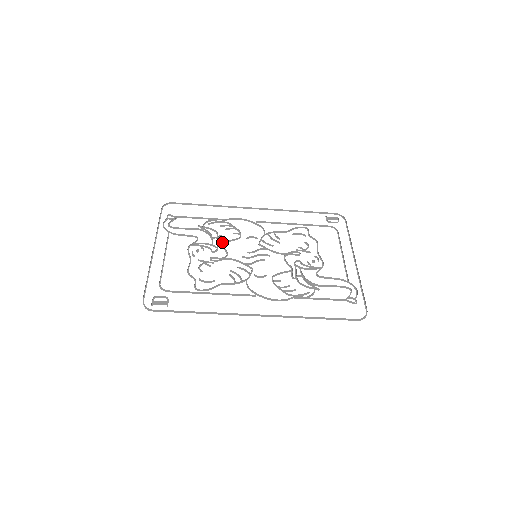
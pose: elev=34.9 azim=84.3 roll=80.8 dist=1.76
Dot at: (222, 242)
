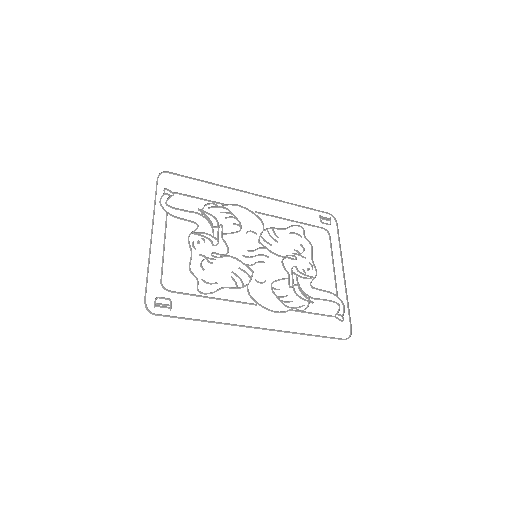
Dot at: (222, 234)
